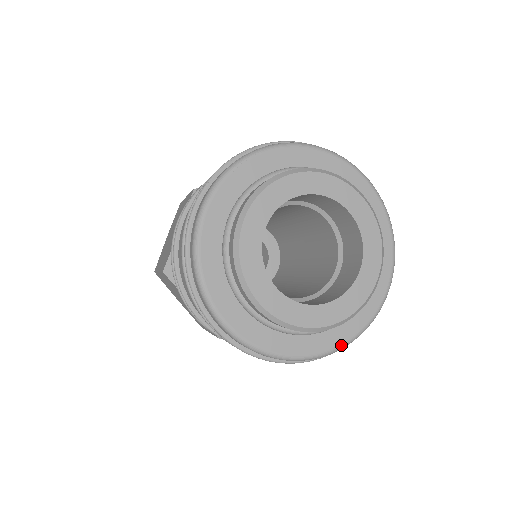
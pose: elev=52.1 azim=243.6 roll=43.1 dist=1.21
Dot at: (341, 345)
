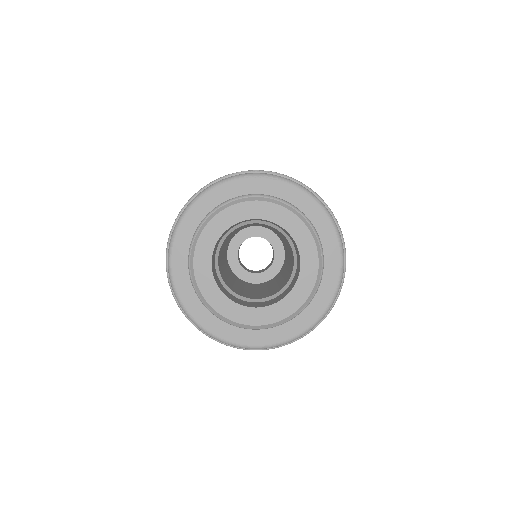
Dot at: (233, 342)
